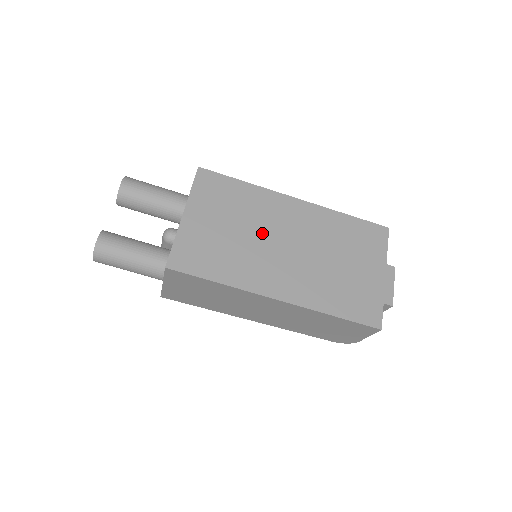
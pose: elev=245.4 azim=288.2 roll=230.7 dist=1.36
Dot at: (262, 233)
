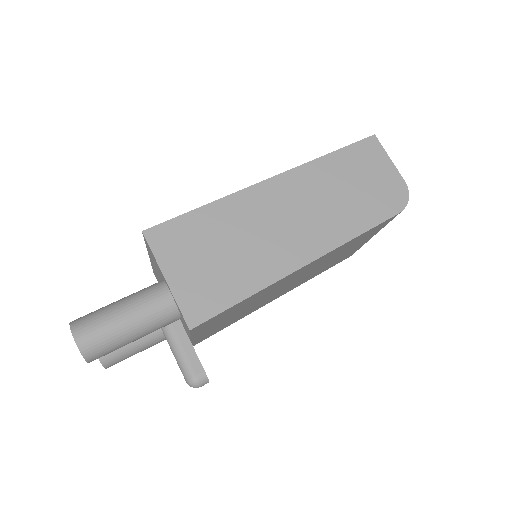
Dot at: occluded
